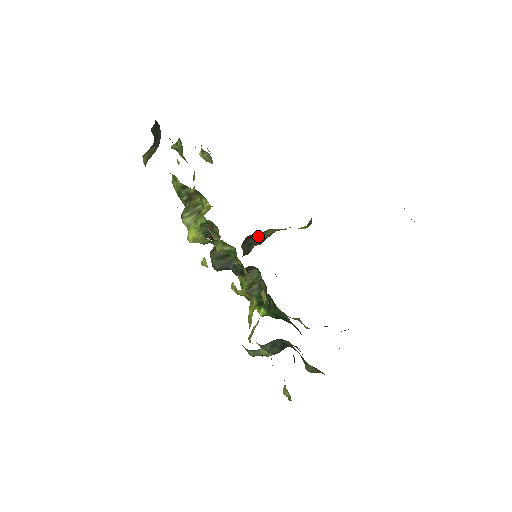
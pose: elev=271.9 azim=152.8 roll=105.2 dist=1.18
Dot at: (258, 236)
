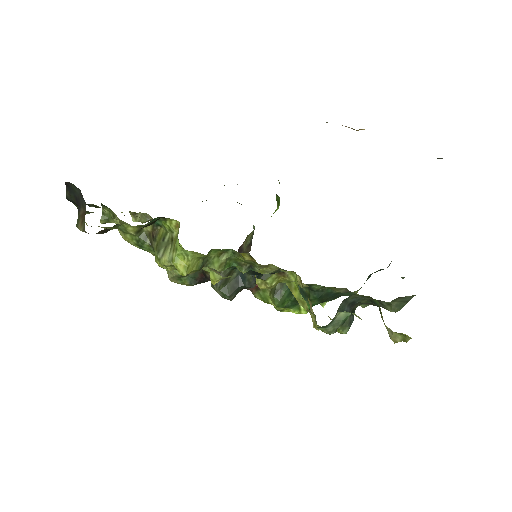
Dot at: (242, 248)
